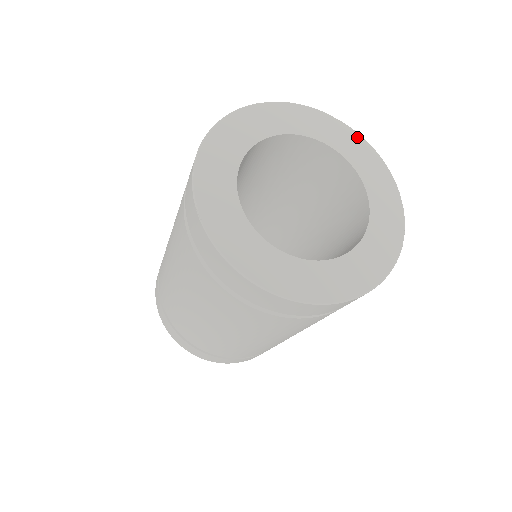
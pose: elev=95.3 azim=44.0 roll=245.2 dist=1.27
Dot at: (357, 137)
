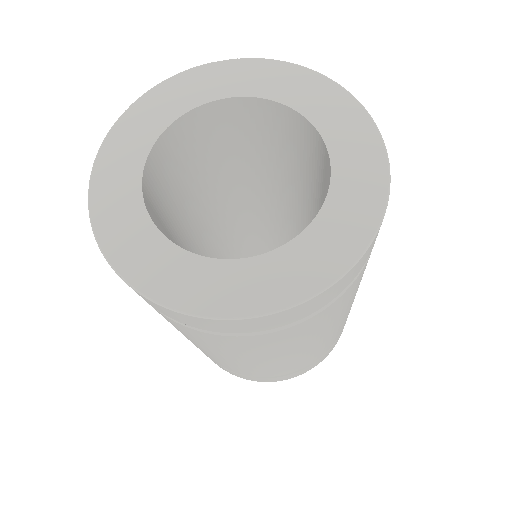
Dot at: (254, 63)
